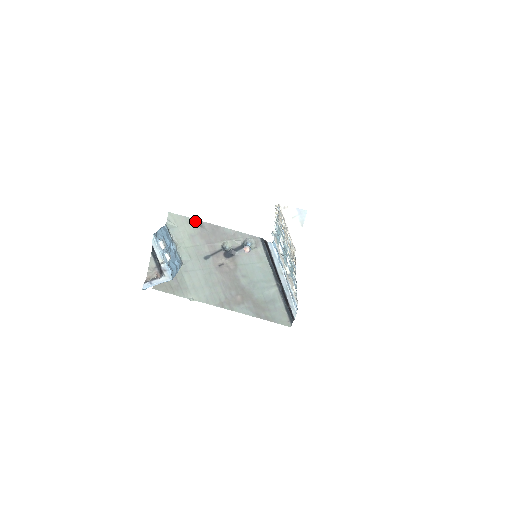
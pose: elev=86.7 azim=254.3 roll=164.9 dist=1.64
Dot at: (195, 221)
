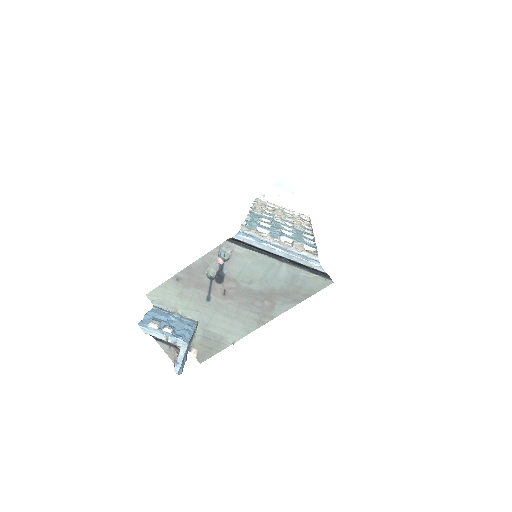
Dot at: (170, 281)
